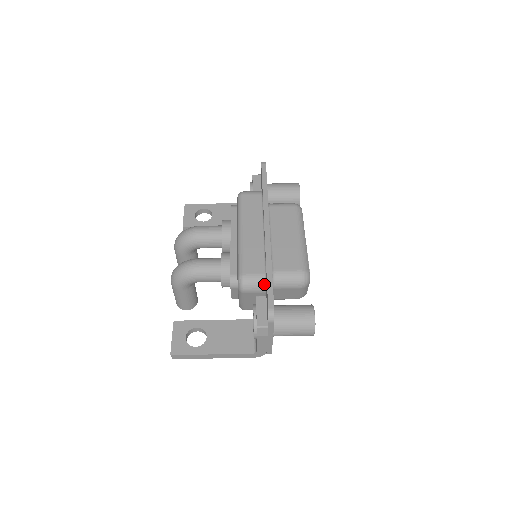
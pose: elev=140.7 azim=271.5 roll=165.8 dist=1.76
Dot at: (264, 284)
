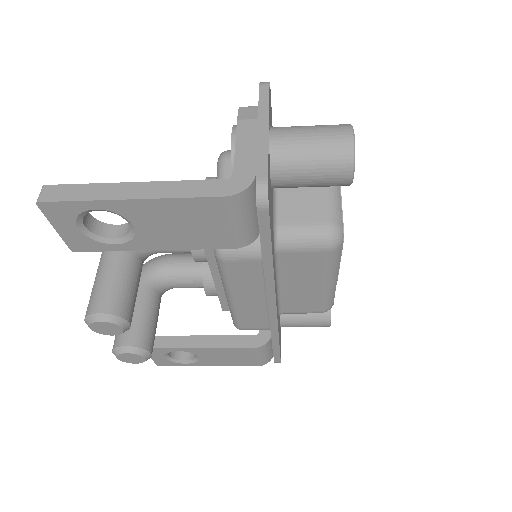
Dot at: occluded
